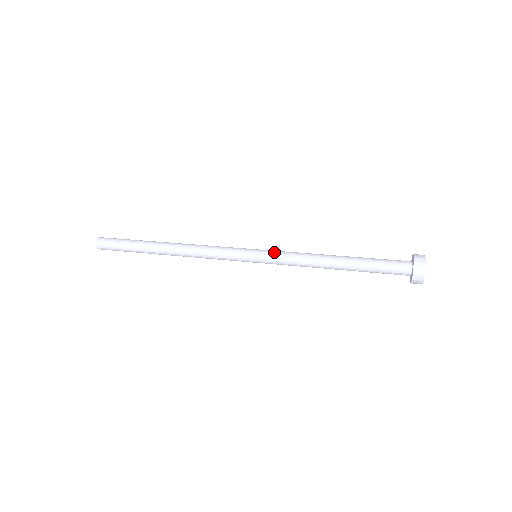
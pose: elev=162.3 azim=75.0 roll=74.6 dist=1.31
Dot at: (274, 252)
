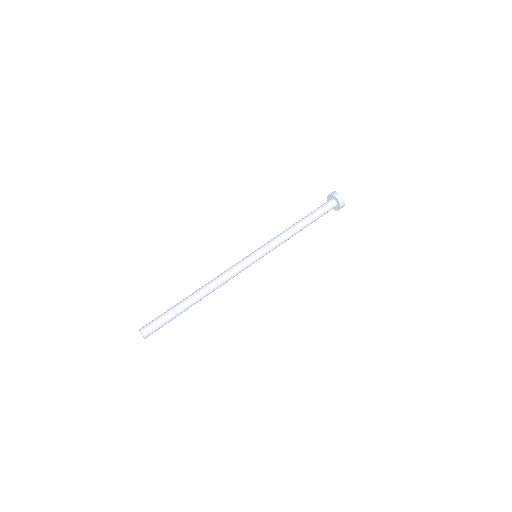
Dot at: (266, 245)
